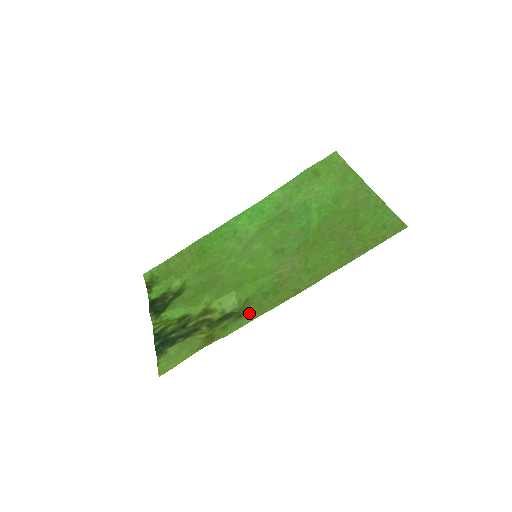
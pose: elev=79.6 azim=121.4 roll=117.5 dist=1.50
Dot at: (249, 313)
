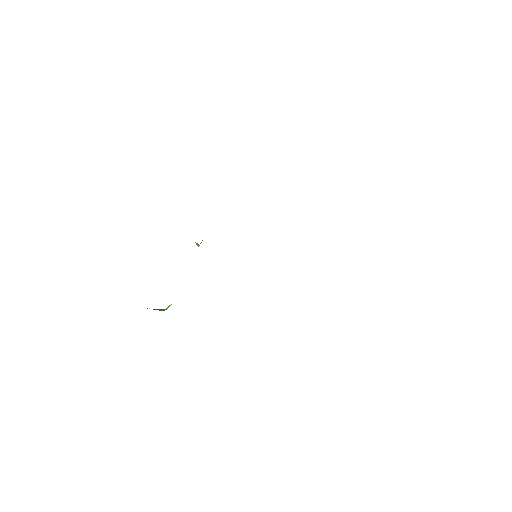
Dot at: occluded
